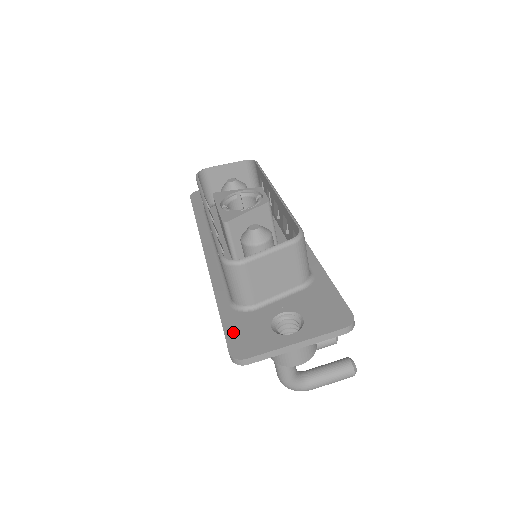
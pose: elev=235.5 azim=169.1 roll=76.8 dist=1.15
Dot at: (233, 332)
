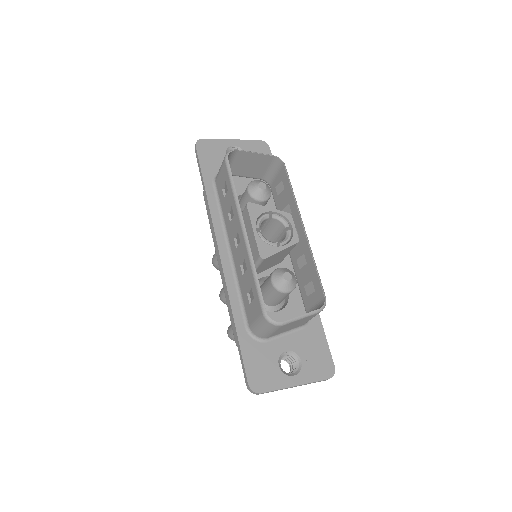
Dot at: (250, 362)
